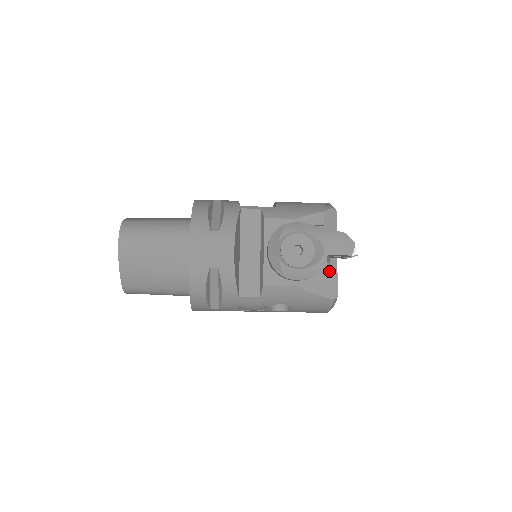
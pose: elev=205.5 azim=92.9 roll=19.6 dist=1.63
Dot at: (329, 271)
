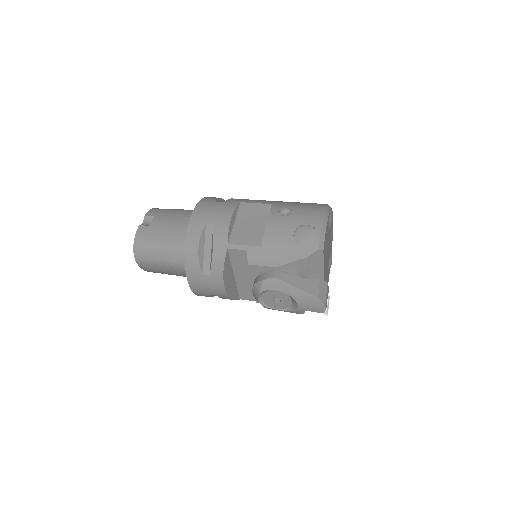
Dot at: occluded
